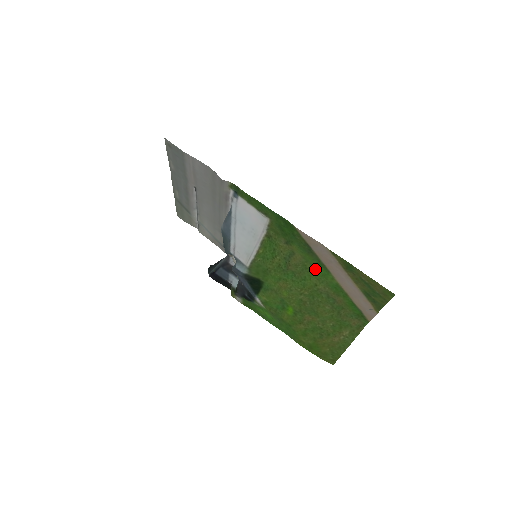
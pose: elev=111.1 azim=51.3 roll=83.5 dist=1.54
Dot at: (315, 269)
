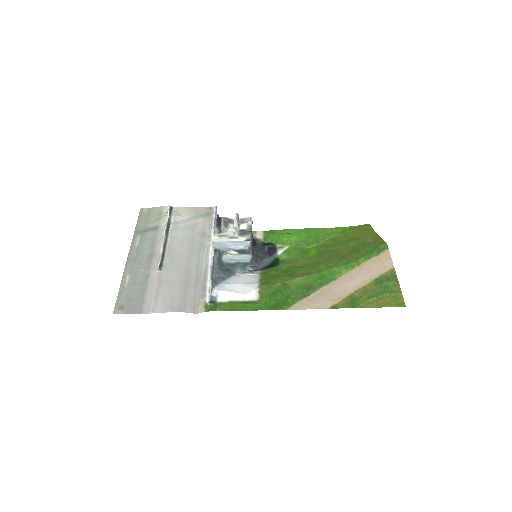
Dot at: (320, 273)
